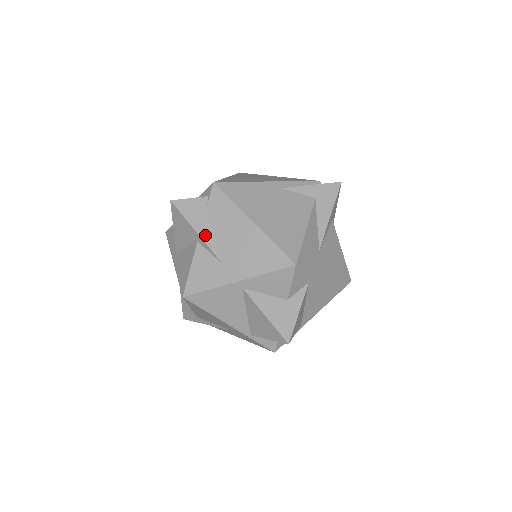
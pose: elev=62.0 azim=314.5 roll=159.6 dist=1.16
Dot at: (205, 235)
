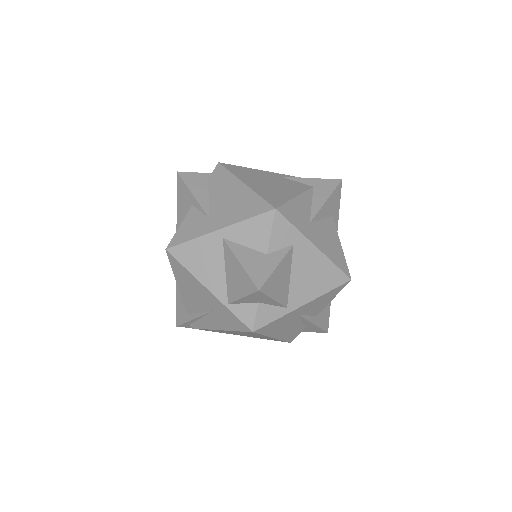
Dot at: (199, 197)
